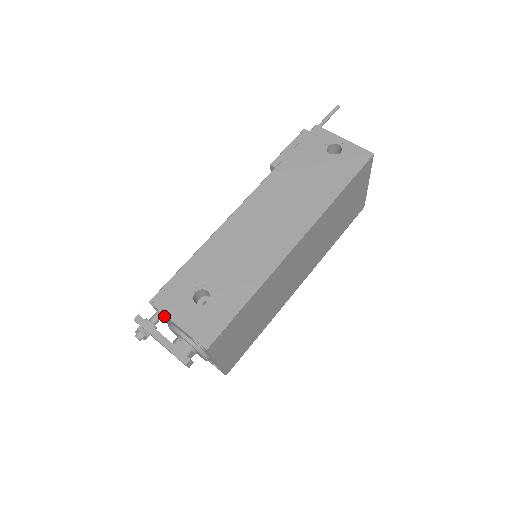
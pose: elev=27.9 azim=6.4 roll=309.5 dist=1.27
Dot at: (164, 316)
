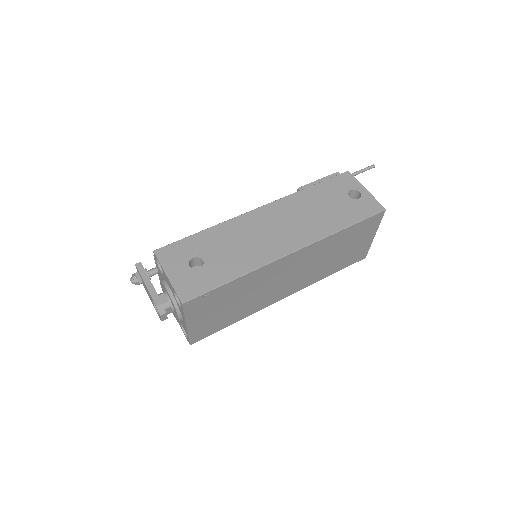
Dot at: (160, 269)
